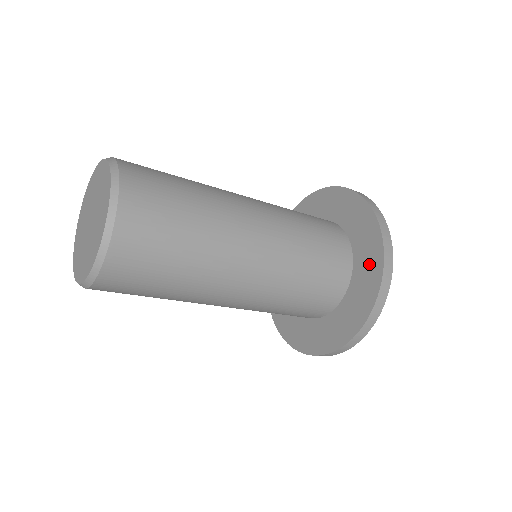
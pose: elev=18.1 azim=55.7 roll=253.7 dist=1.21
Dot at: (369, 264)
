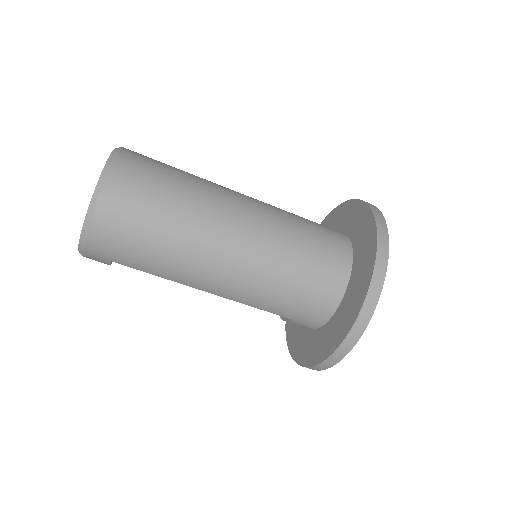
Dot at: (362, 224)
